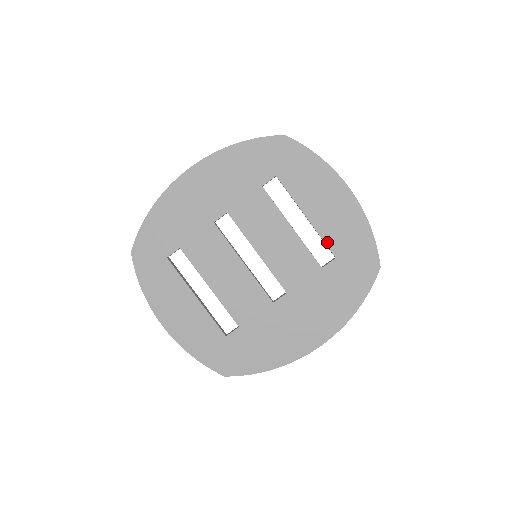
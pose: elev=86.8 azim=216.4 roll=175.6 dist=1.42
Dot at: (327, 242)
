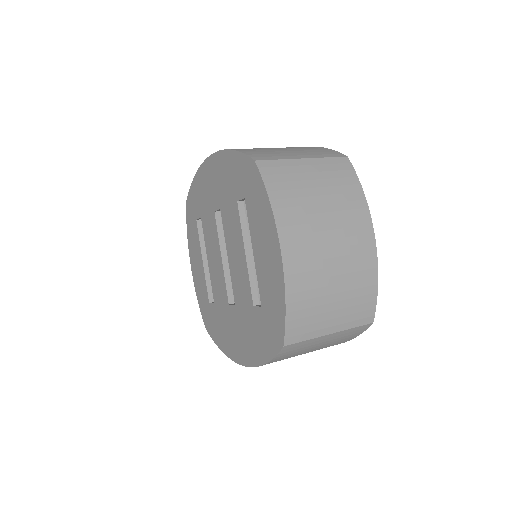
Dot at: (260, 287)
